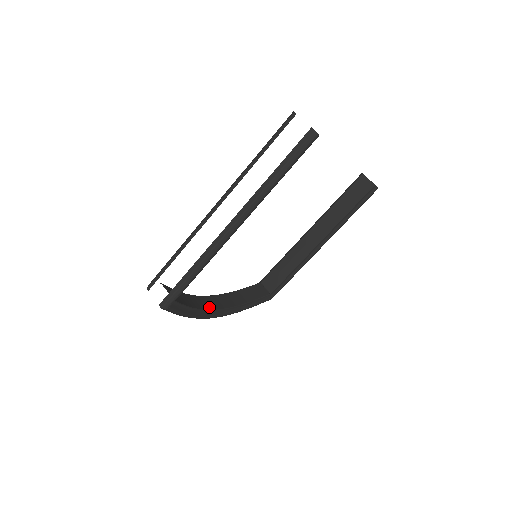
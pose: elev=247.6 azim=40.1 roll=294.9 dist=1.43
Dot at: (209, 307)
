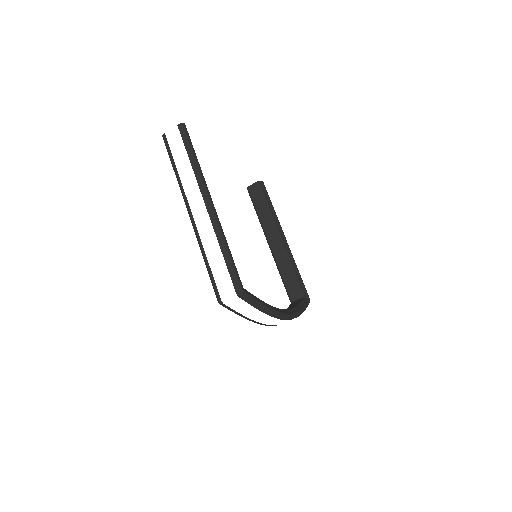
Dot at: occluded
